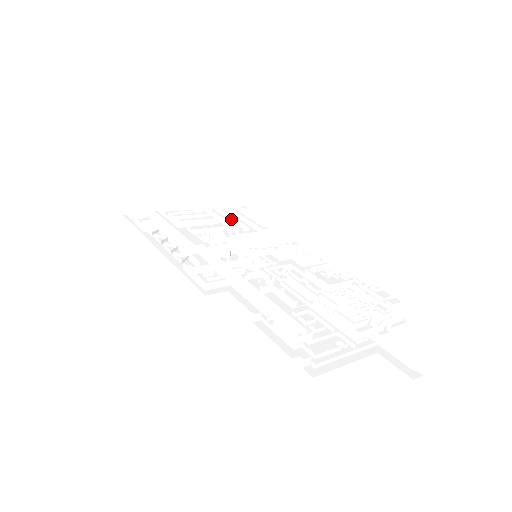
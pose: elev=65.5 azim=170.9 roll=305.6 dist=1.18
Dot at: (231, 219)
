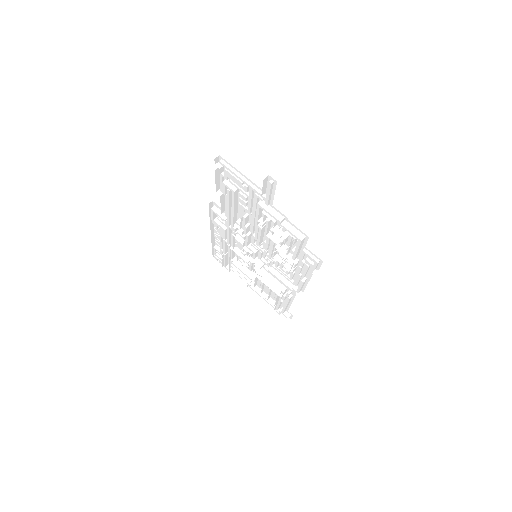
Dot at: occluded
